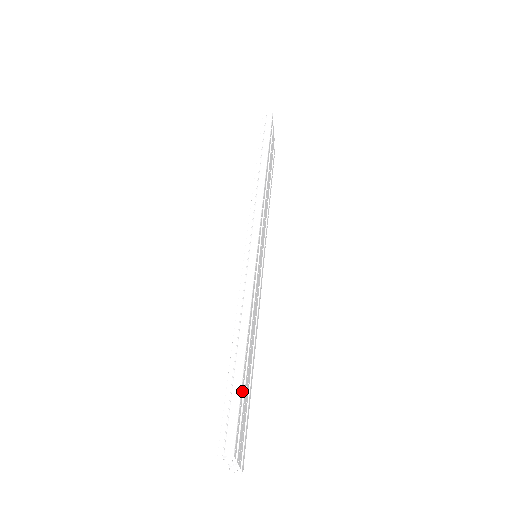
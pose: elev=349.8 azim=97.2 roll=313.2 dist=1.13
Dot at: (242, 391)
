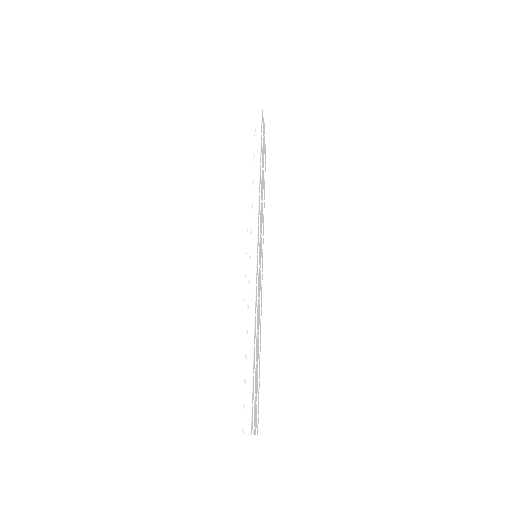
Dot at: (253, 382)
